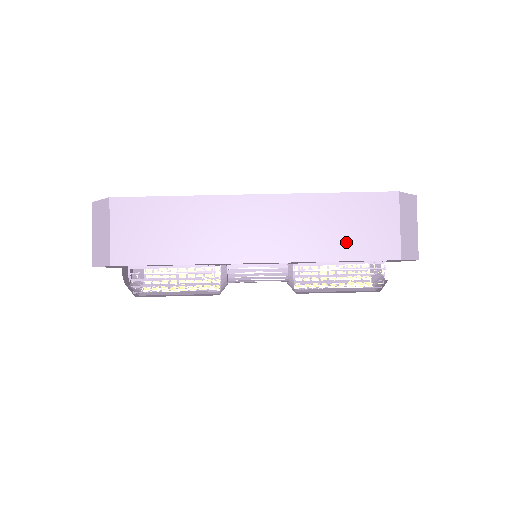
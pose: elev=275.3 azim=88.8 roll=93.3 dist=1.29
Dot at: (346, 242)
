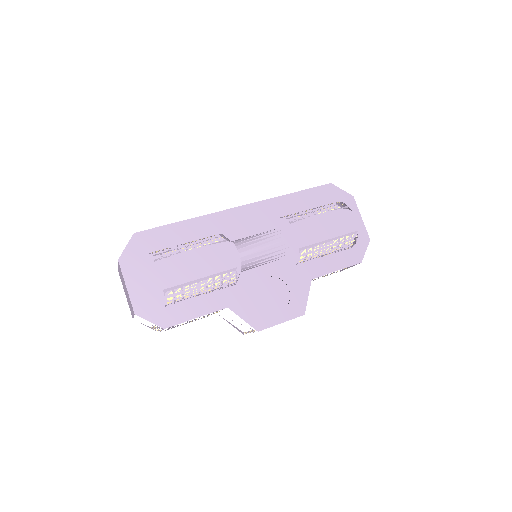
Dot at: occluded
